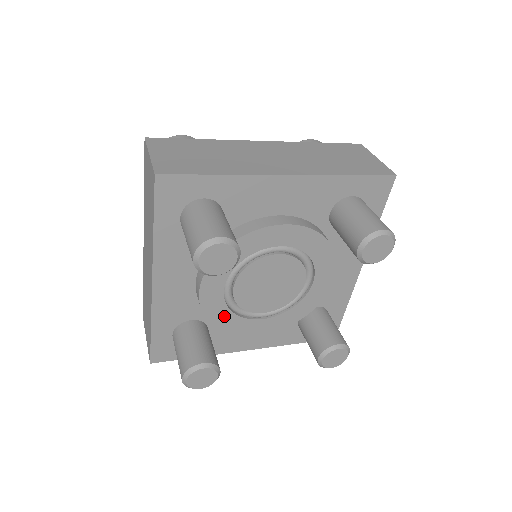
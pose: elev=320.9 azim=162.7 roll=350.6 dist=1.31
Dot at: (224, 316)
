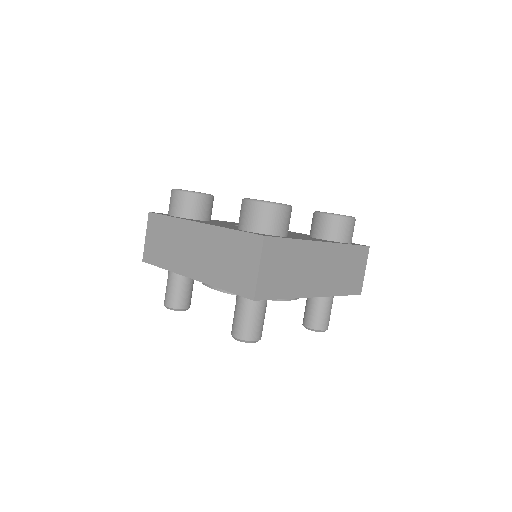
Dot at: occluded
